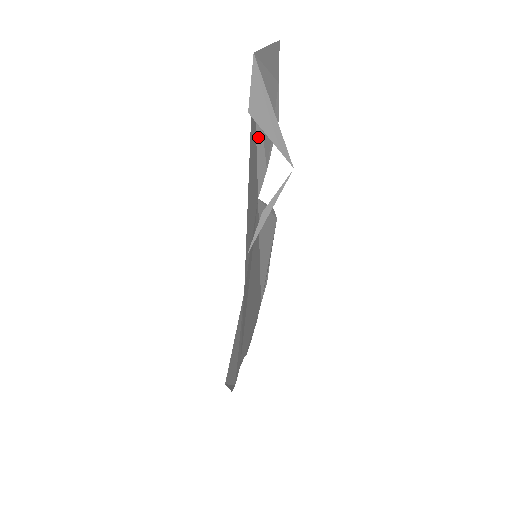
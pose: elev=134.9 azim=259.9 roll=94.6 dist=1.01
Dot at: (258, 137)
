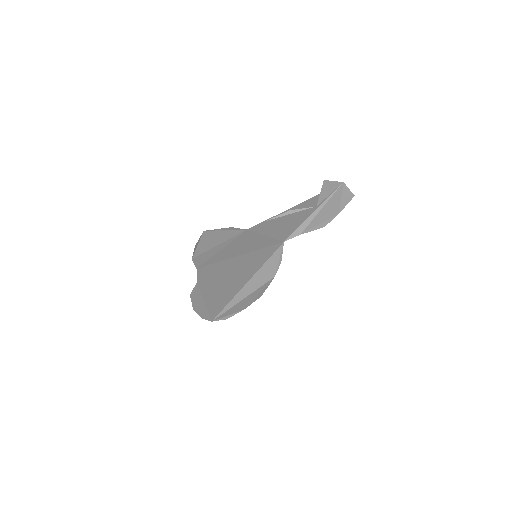
Dot at: (313, 215)
